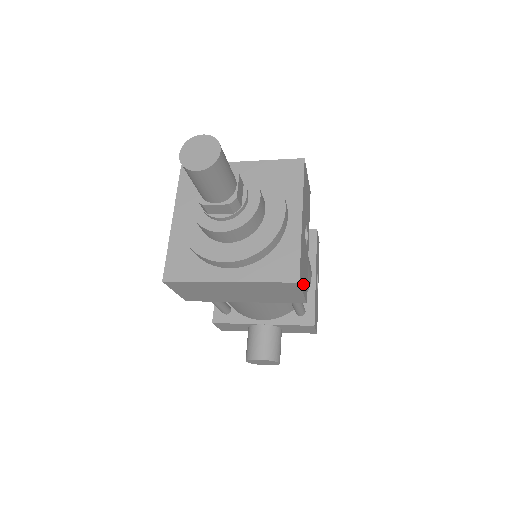
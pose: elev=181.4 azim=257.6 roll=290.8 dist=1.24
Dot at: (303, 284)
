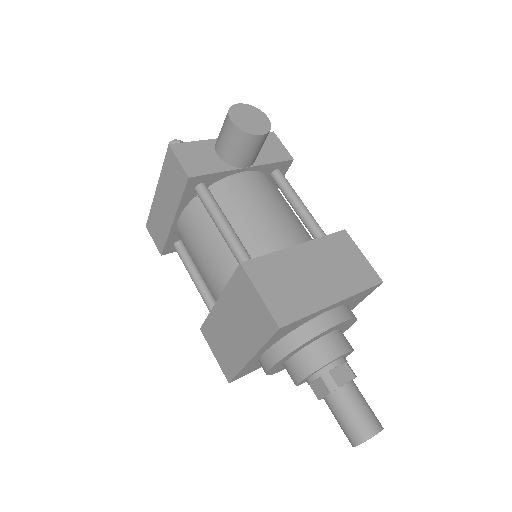
Dot at: occluded
